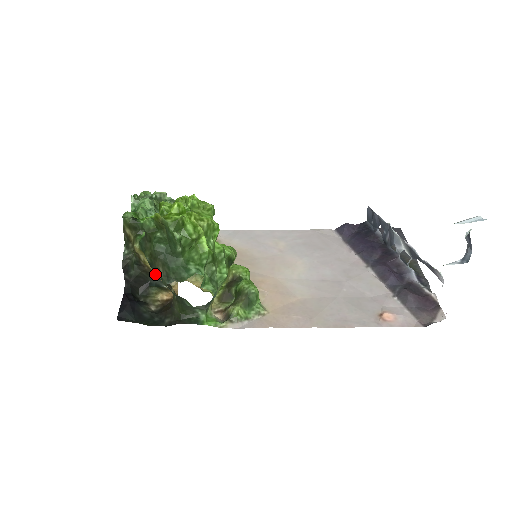
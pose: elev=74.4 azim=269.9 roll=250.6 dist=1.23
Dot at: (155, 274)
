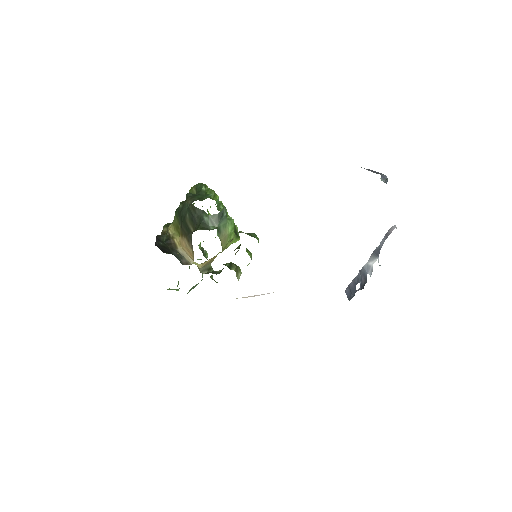
Dot at: (178, 251)
